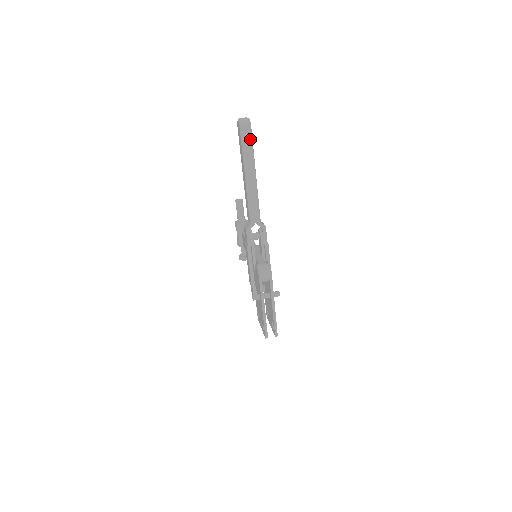
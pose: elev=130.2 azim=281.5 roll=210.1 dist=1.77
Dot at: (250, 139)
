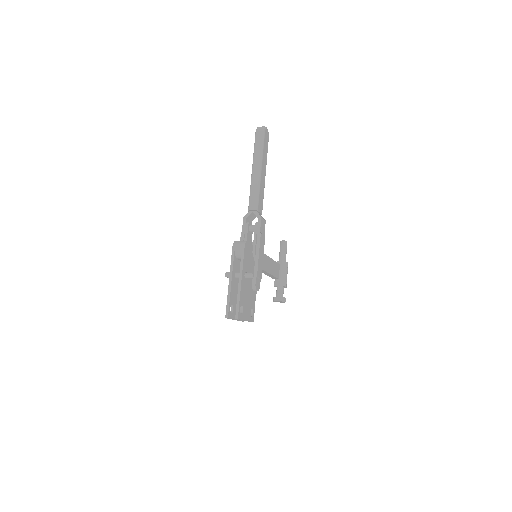
Dot at: (261, 140)
